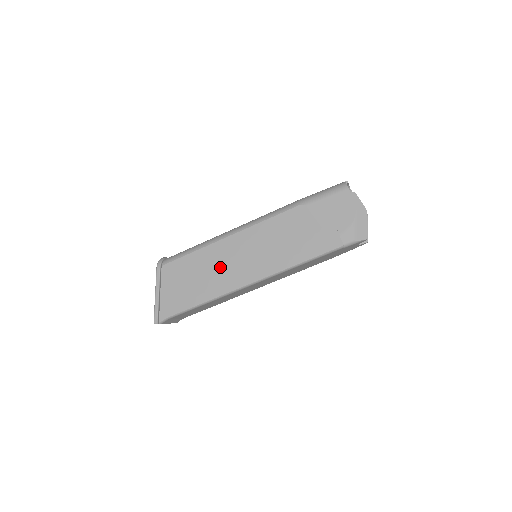
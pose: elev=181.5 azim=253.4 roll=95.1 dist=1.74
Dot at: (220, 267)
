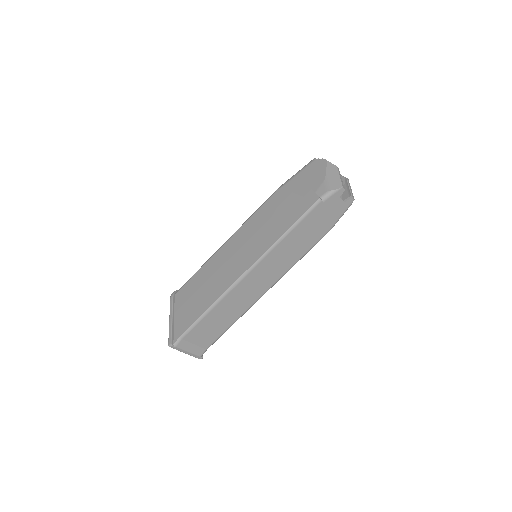
Dot at: (220, 270)
